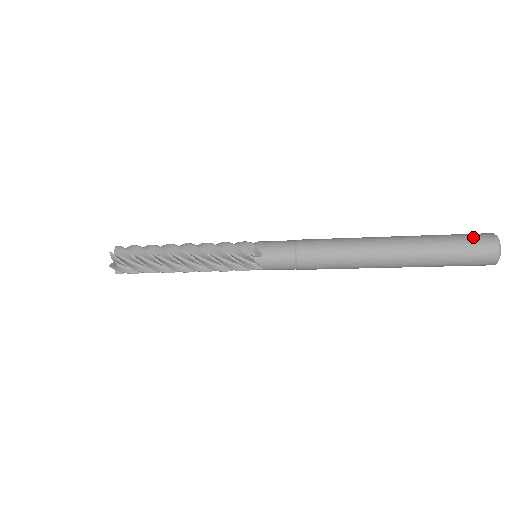
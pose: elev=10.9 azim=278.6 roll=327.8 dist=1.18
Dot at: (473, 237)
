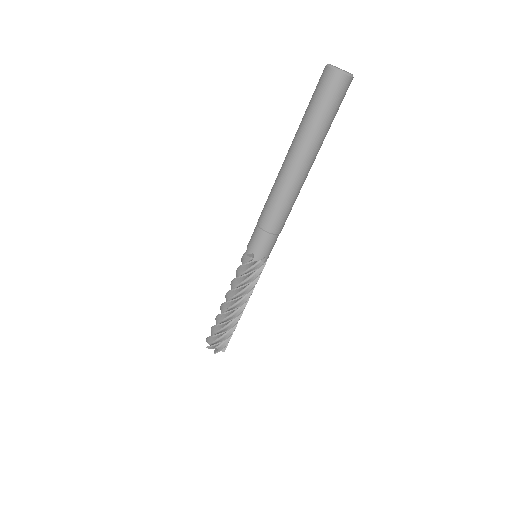
Dot at: (318, 87)
